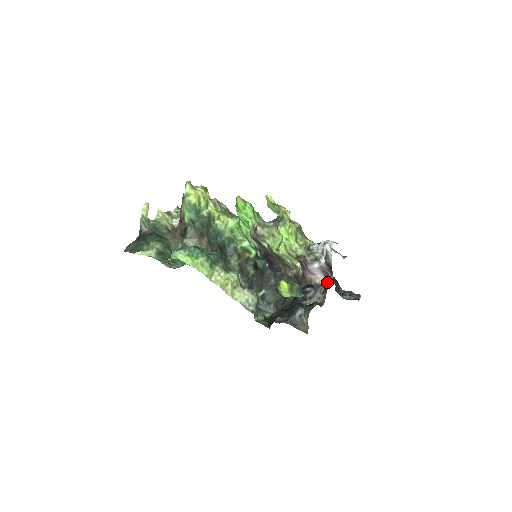
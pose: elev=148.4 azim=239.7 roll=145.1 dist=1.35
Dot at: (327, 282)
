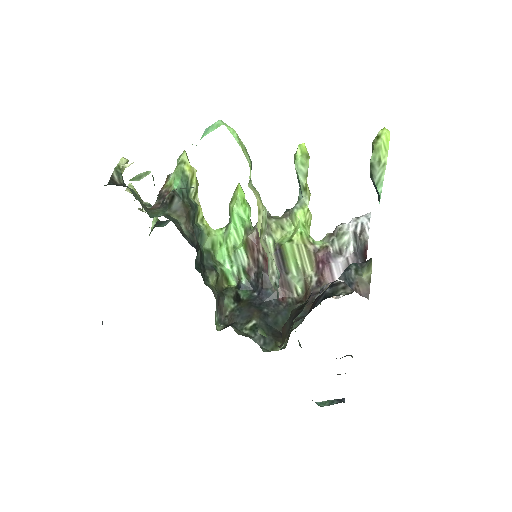
Dot at: occluded
